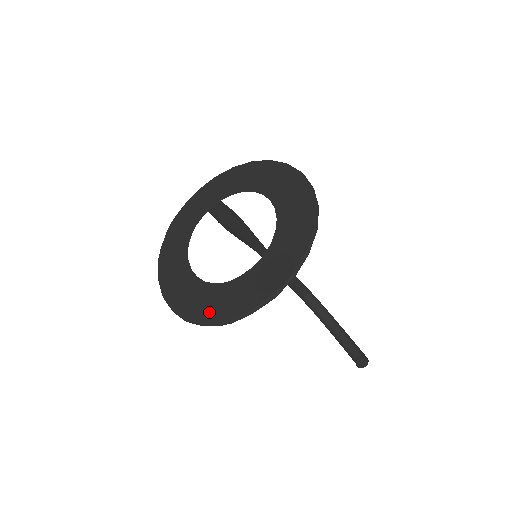
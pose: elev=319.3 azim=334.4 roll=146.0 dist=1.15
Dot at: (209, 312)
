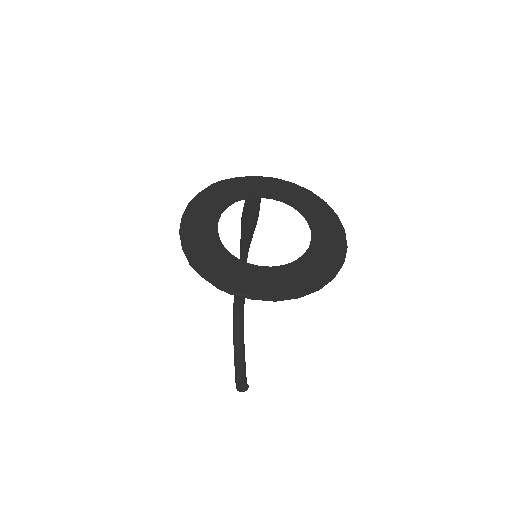
Dot at: (216, 272)
